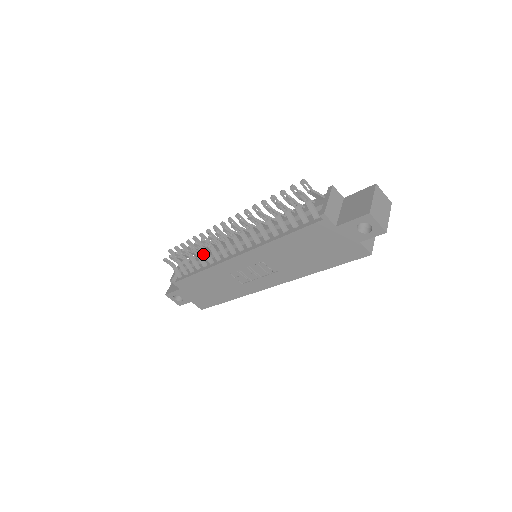
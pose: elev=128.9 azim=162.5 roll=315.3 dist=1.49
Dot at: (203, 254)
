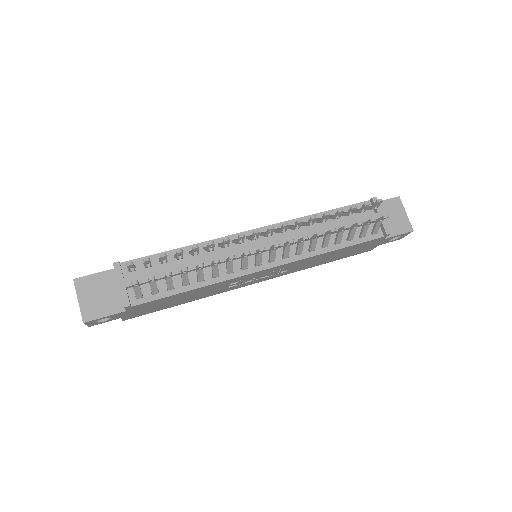
Dot at: (169, 257)
